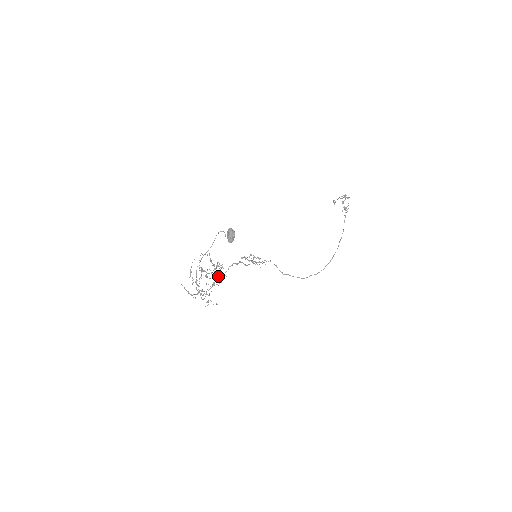
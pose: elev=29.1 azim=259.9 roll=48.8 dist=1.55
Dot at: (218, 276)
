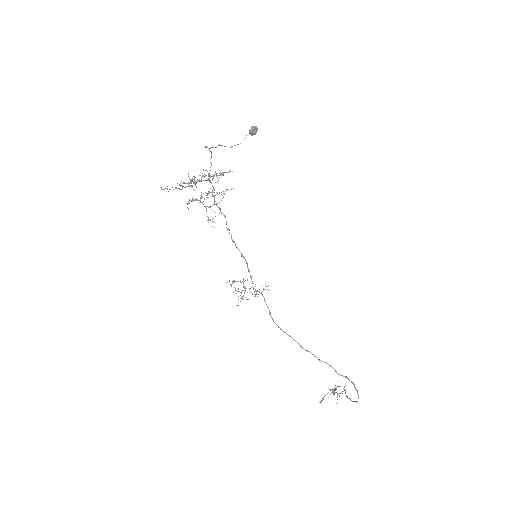
Dot at: (217, 203)
